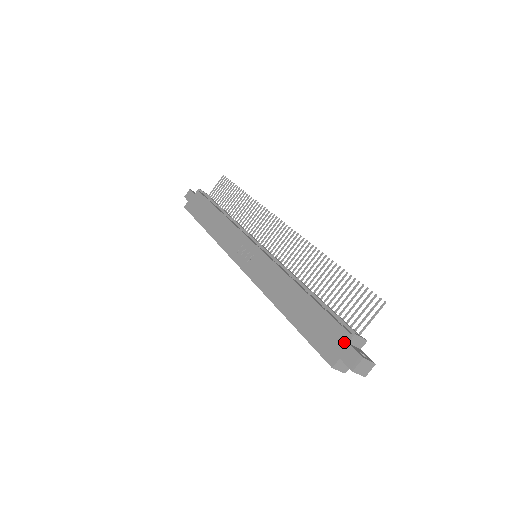
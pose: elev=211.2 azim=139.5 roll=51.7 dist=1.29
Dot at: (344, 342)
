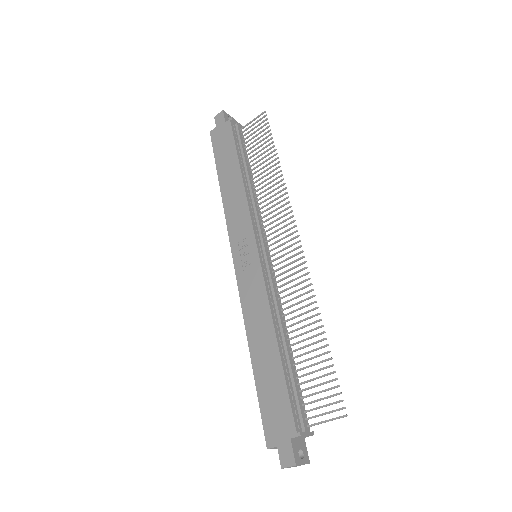
Dot at: (288, 435)
